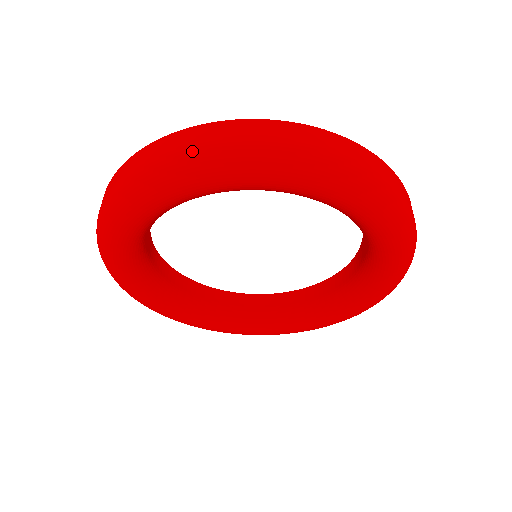
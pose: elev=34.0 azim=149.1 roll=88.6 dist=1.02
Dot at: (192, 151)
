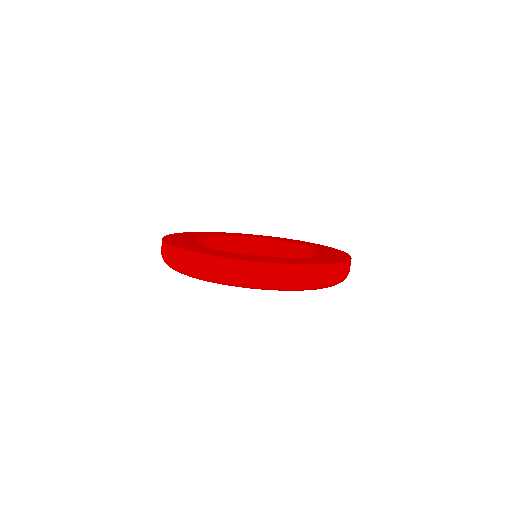
Dot at: (164, 259)
